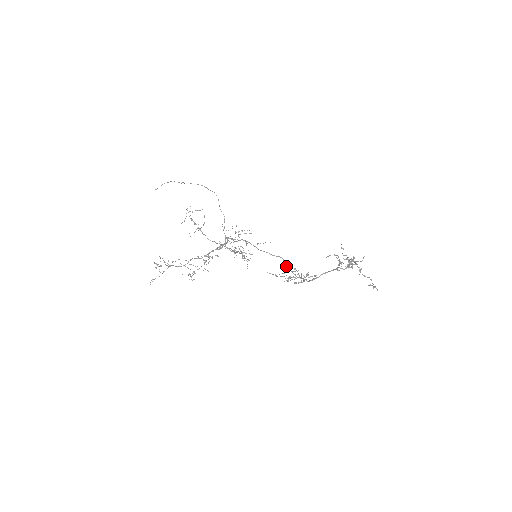
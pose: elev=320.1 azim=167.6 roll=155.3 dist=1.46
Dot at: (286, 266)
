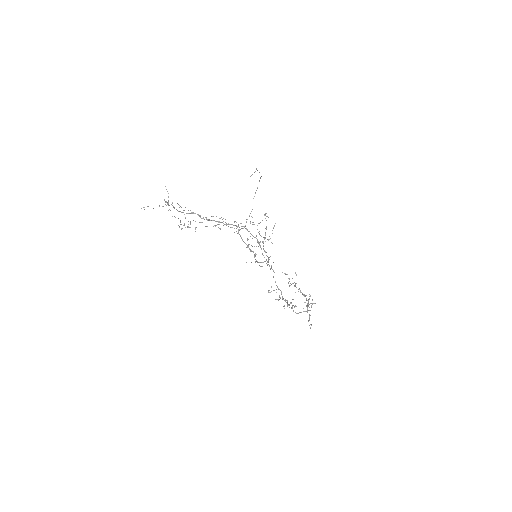
Dot at: occluded
